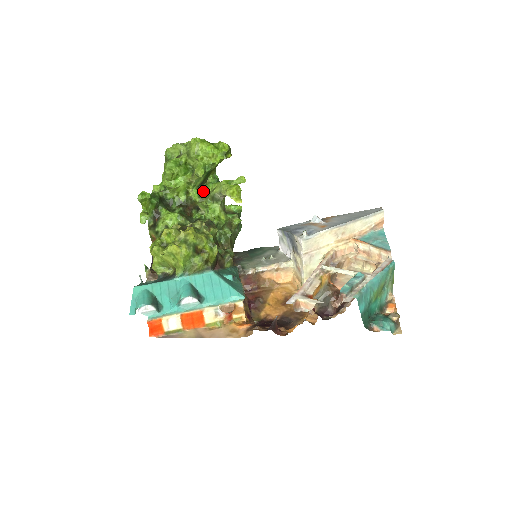
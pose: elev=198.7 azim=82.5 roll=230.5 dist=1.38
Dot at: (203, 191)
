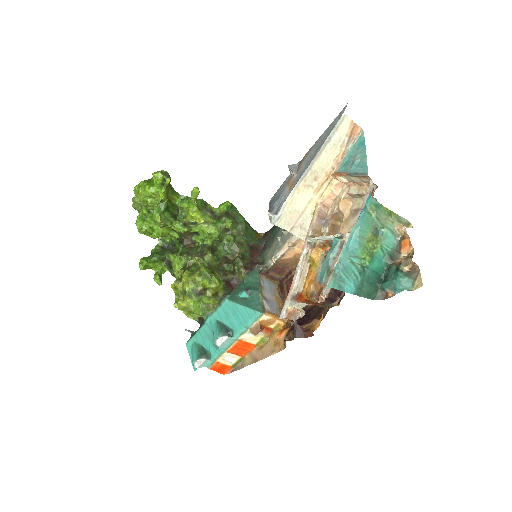
Dot at: (182, 220)
